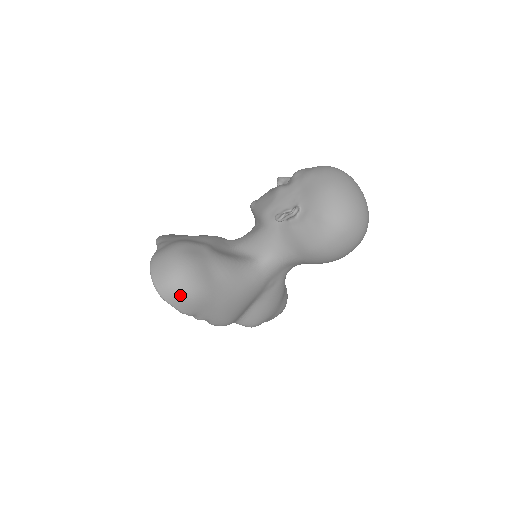
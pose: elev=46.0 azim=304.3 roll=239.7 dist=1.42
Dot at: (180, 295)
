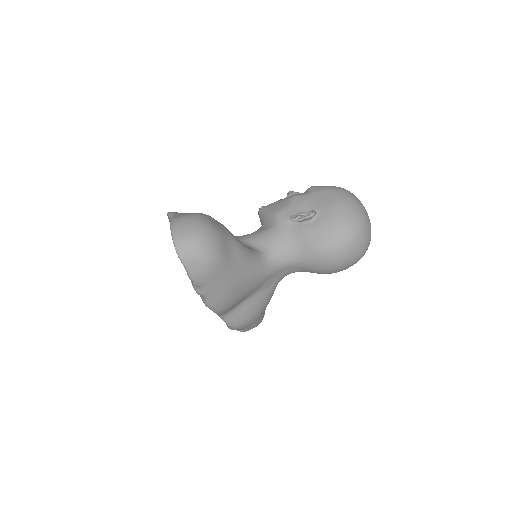
Dot at: (198, 257)
